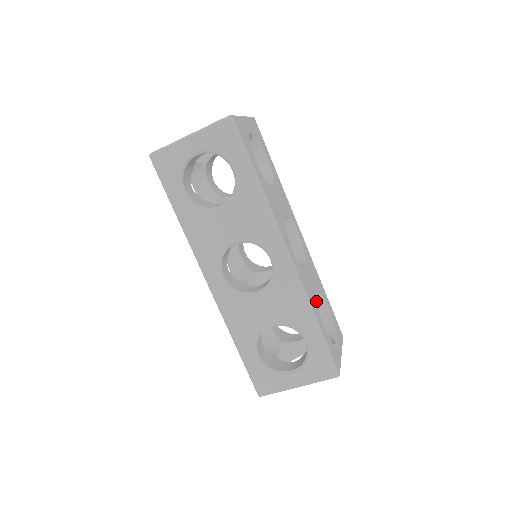
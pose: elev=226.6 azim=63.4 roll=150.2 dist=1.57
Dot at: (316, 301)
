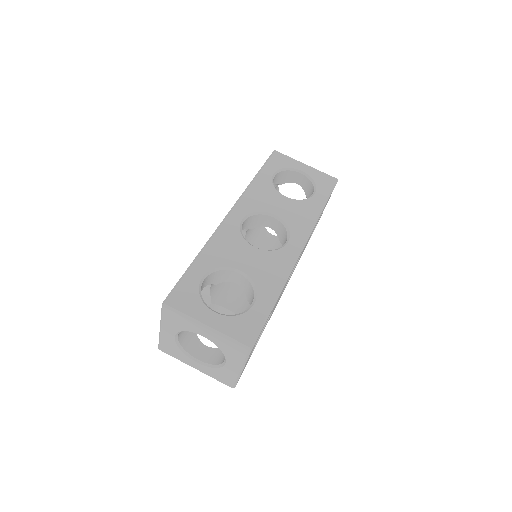
Dot at: occluded
